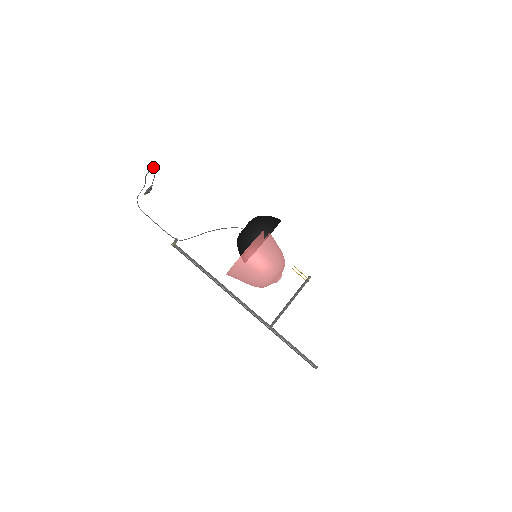
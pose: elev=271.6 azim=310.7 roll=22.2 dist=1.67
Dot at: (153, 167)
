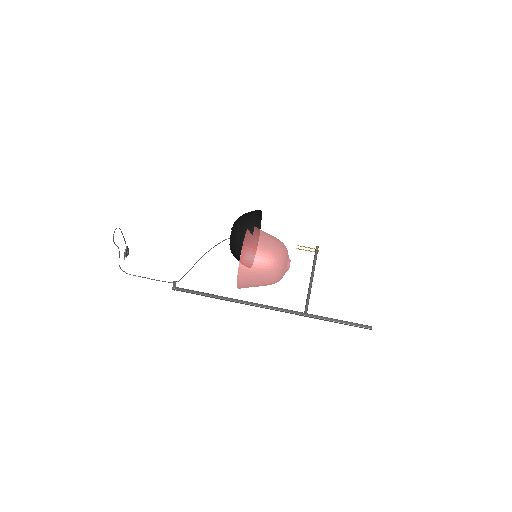
Dot at: (115, 229)
